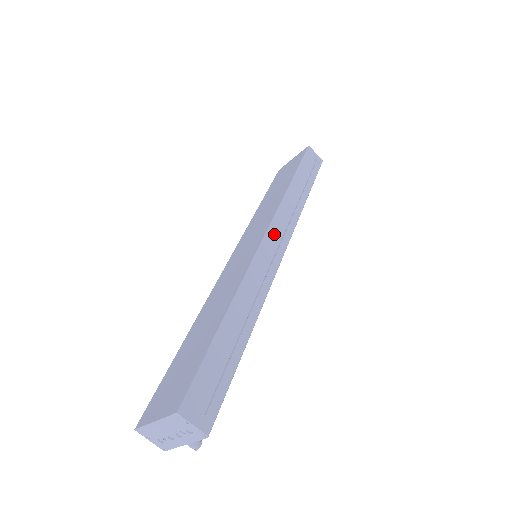
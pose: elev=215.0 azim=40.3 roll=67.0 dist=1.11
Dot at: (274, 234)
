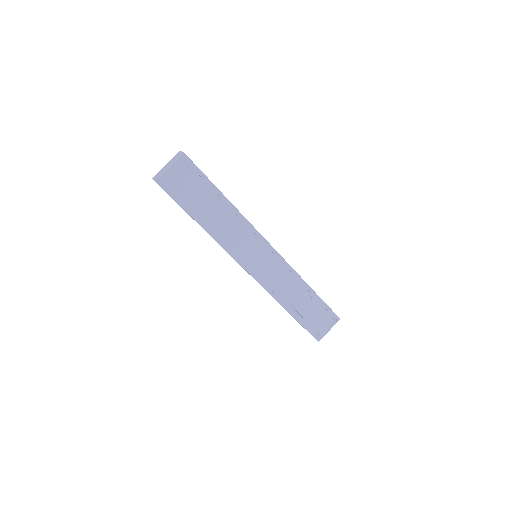
Dot at: occluded
